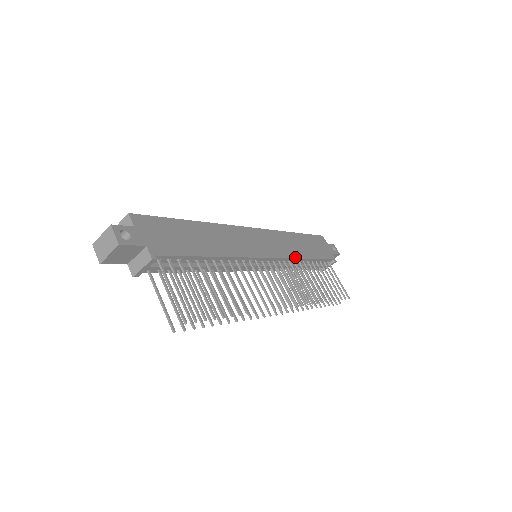
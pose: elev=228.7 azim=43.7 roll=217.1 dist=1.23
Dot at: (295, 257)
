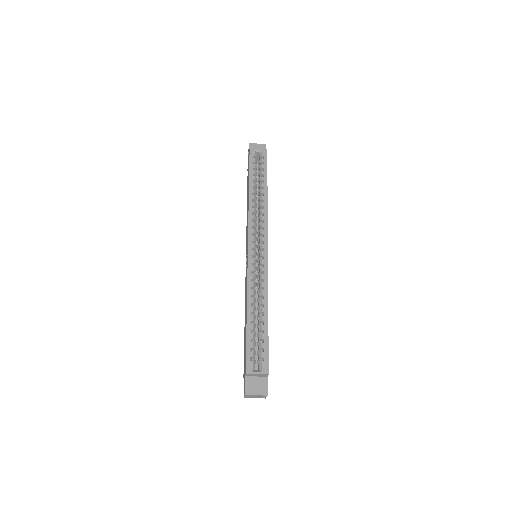
Dot at: occluded
